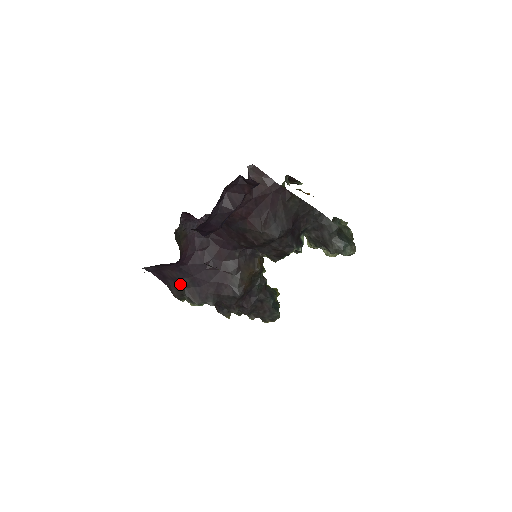
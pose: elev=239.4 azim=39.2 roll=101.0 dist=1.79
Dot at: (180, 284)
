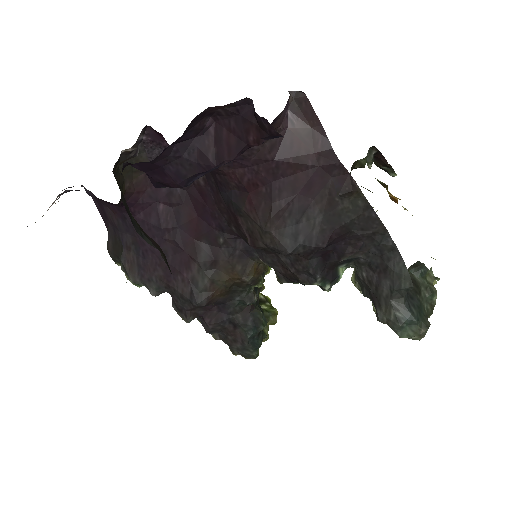
Dot at: (119, 239)
